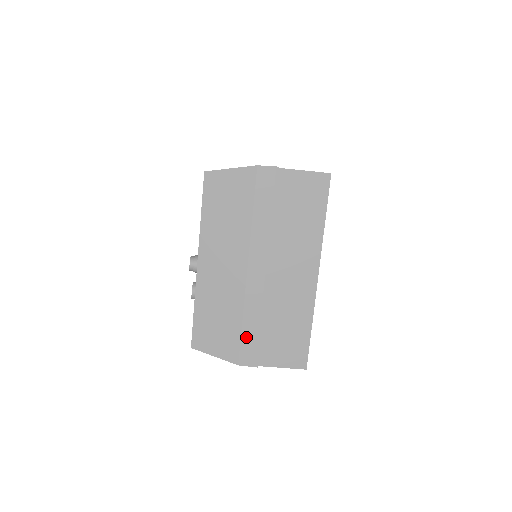
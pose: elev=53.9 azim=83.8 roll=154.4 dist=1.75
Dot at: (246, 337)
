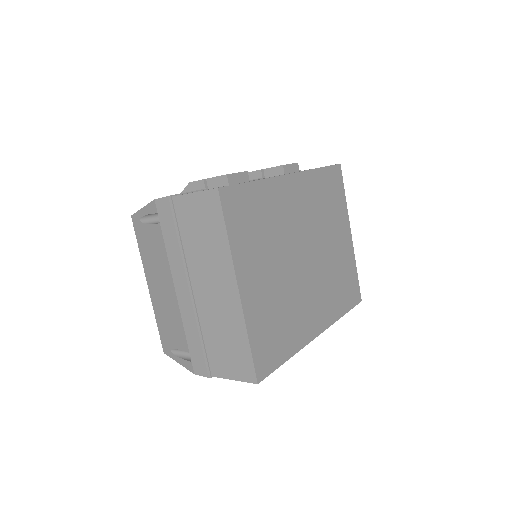
Dot at: occluded
